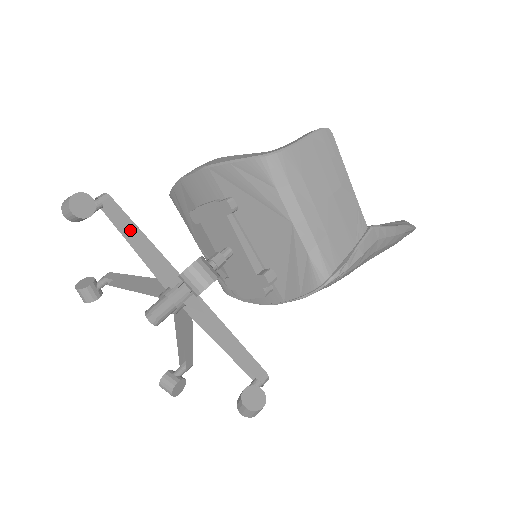
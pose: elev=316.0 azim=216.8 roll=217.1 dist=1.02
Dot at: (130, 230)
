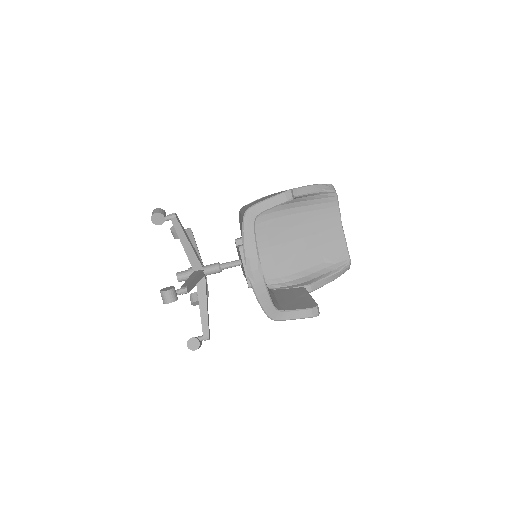
Dot at: occluded
